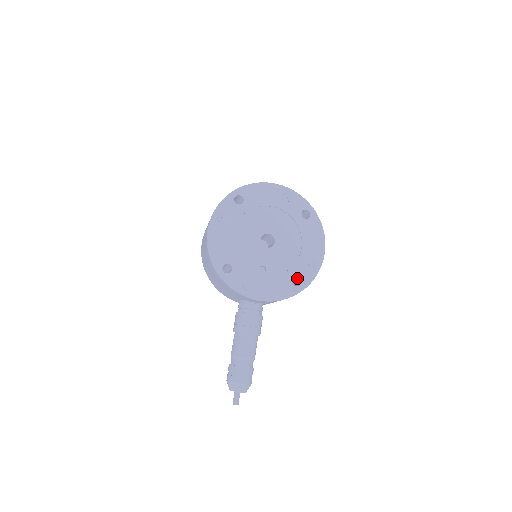
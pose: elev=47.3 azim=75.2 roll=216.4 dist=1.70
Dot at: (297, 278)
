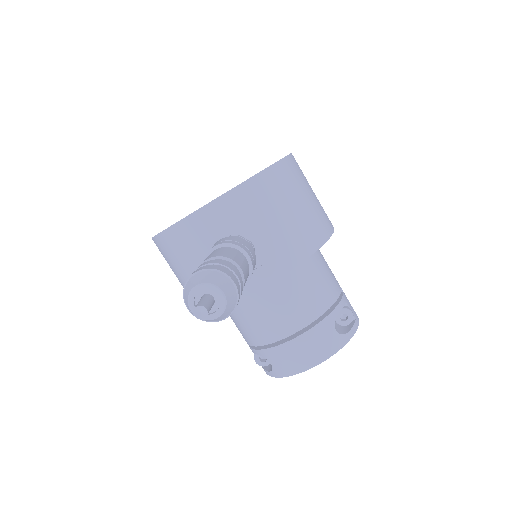
Dot at: occluded
